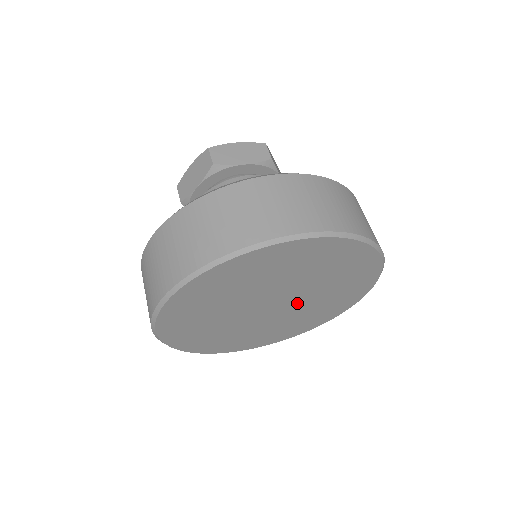
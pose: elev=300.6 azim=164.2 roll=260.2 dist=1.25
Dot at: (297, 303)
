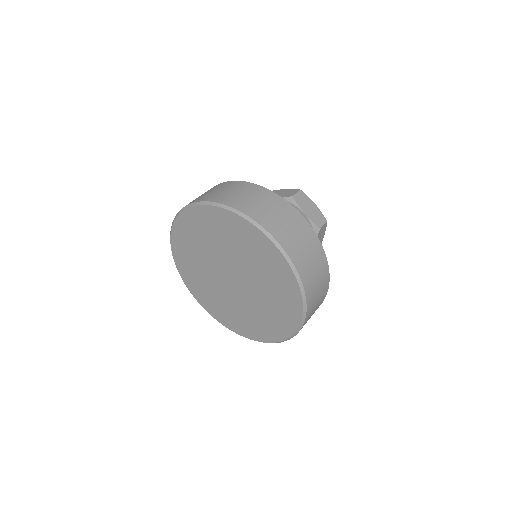
Dot at: (243, 295)
